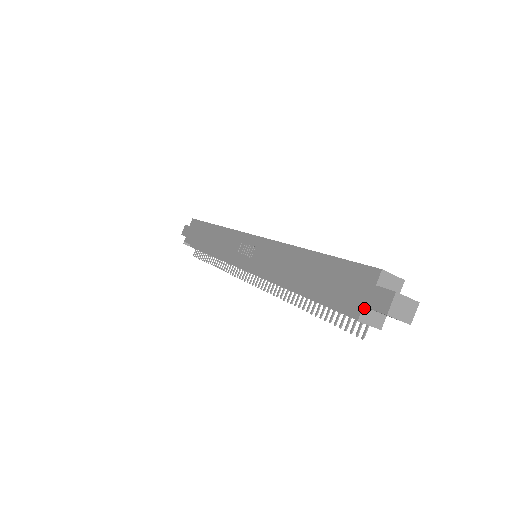
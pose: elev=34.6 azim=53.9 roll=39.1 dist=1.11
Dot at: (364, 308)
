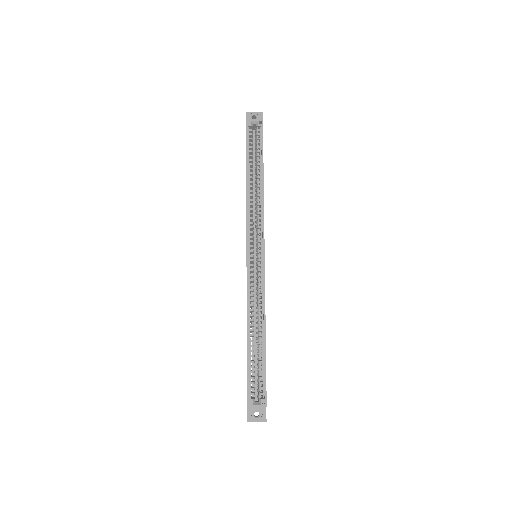
Dot at: occluded
